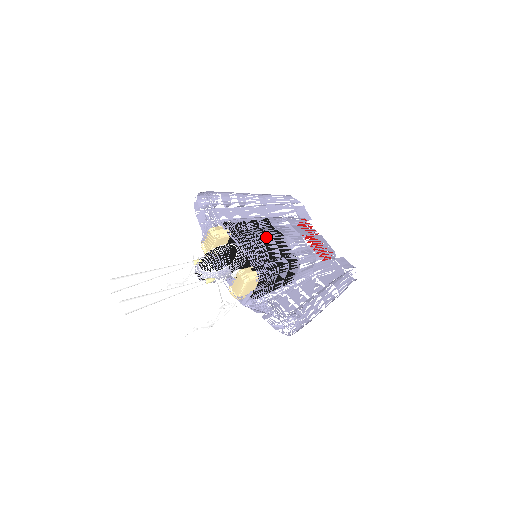
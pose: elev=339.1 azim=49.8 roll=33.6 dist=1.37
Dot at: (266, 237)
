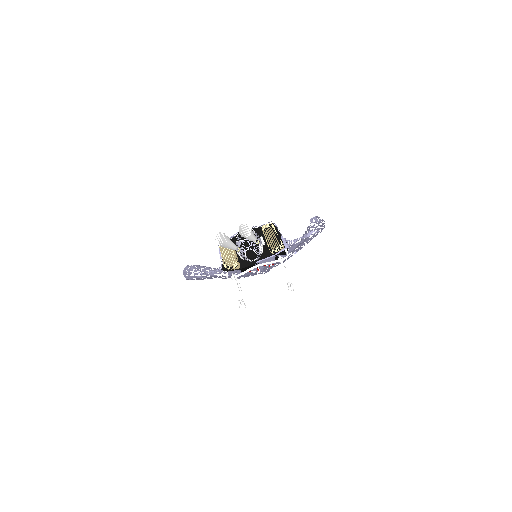
Dot at: occluded
